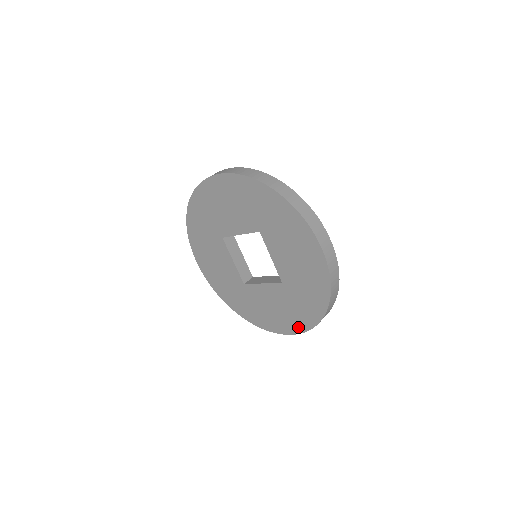
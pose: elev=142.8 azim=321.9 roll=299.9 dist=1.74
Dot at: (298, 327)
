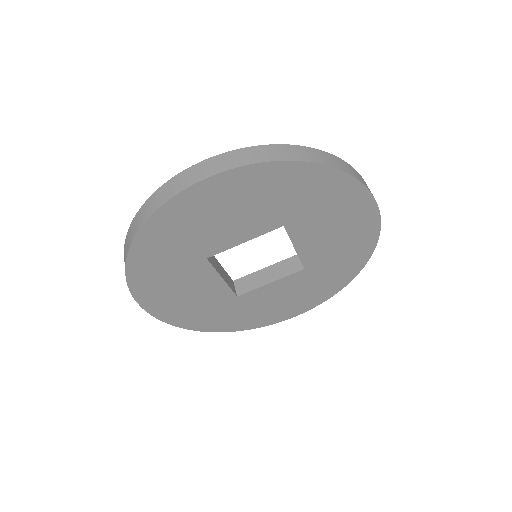
Dot at: (315, 302)
